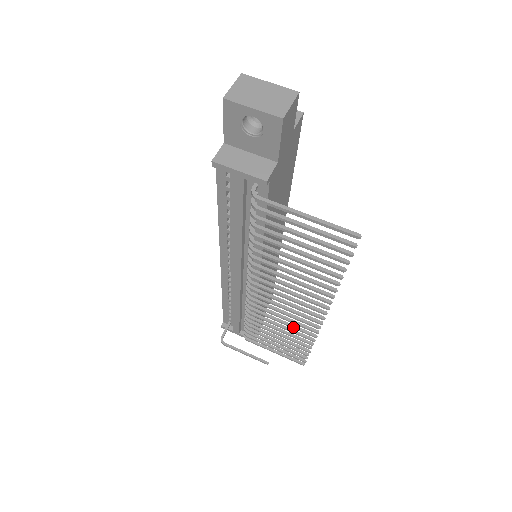
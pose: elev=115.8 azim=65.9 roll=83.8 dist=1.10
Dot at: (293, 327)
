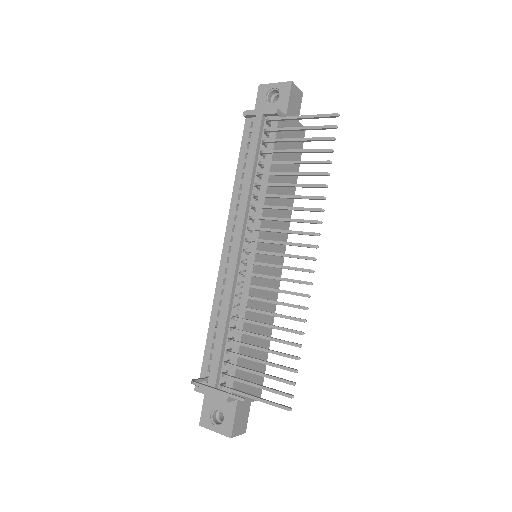
Dot at: (282, 302)
